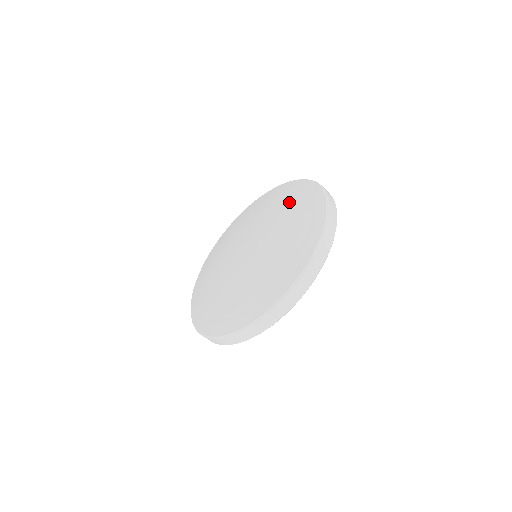
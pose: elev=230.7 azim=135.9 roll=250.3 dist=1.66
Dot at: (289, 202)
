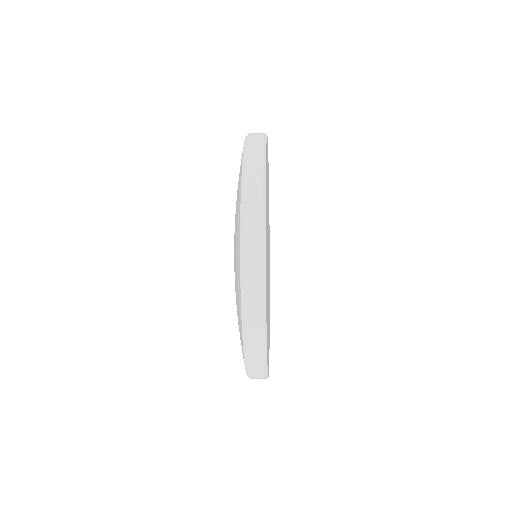
Dot at: occluded
